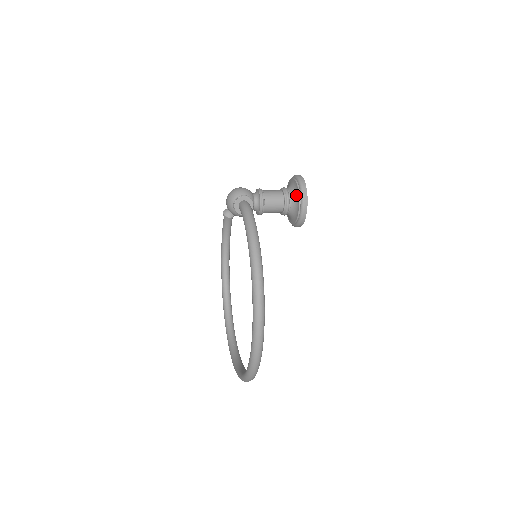
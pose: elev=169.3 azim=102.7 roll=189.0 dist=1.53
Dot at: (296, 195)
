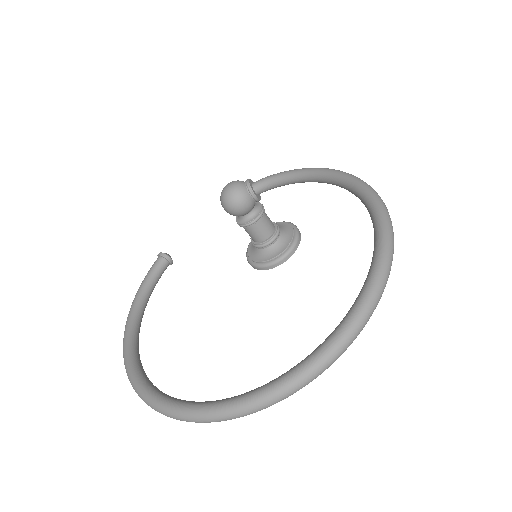
Dot at: (284, 226)
